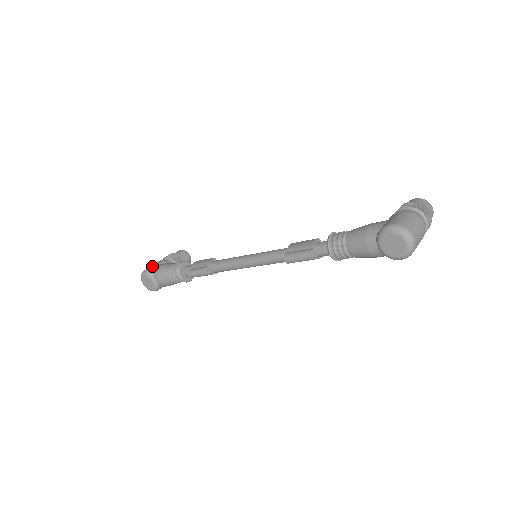
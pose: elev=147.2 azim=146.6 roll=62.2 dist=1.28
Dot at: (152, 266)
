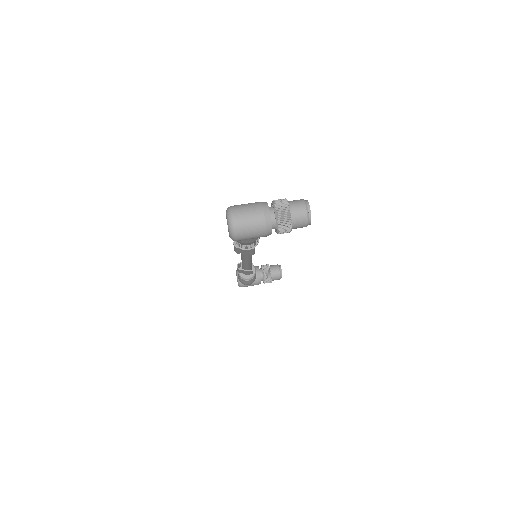
Dot at: occluded
